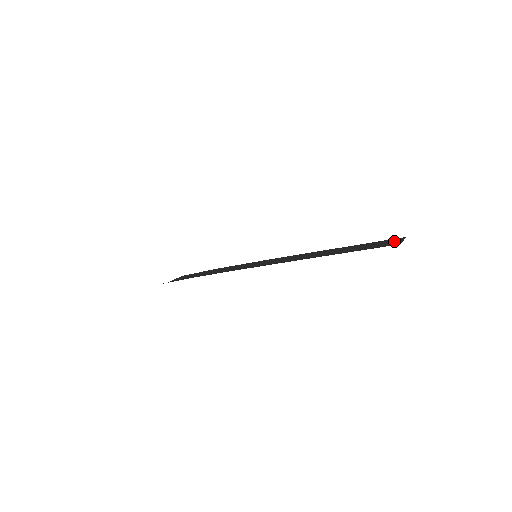
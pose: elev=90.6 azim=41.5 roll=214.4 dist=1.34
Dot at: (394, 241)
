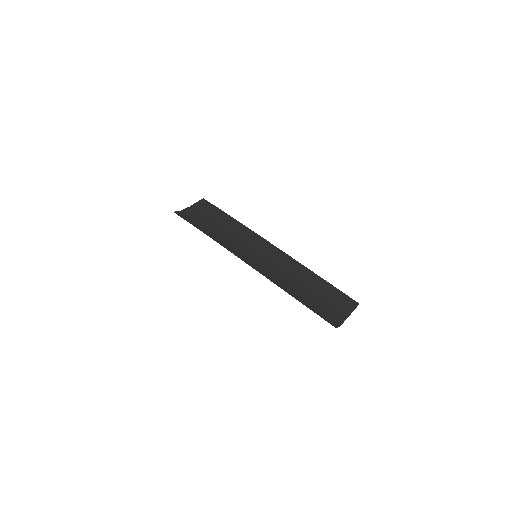
Dot at: (348, 306)
